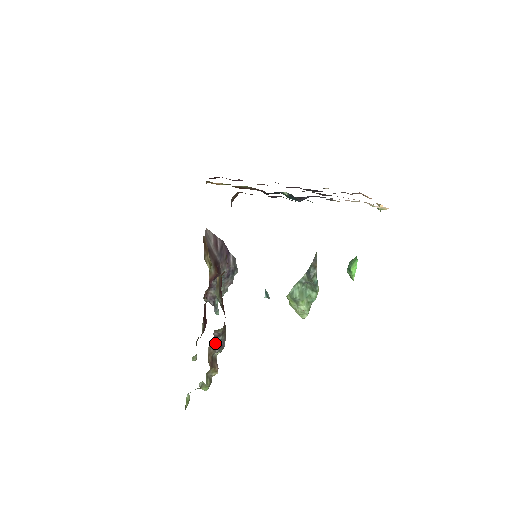
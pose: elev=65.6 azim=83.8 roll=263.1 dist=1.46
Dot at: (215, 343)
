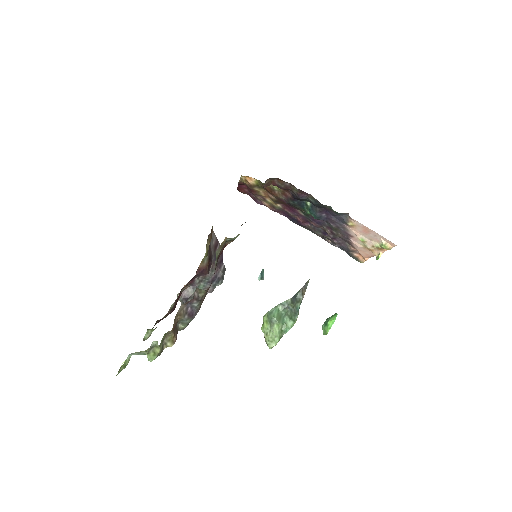
Dot at: (188, 307)
